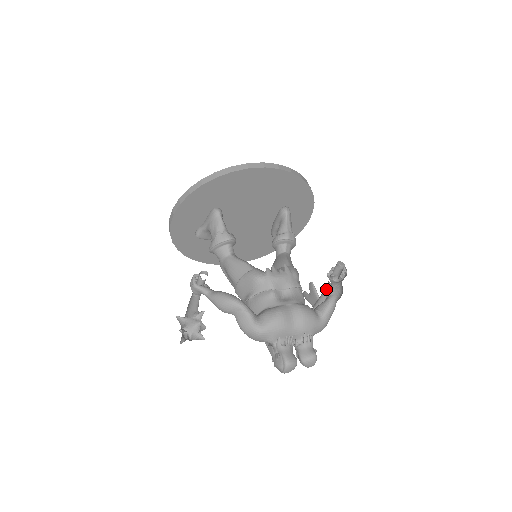
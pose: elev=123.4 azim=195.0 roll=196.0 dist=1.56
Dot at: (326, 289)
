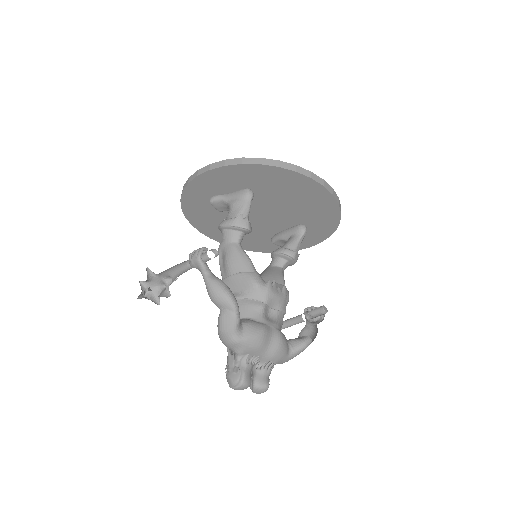
Dot at: (293, 320)
